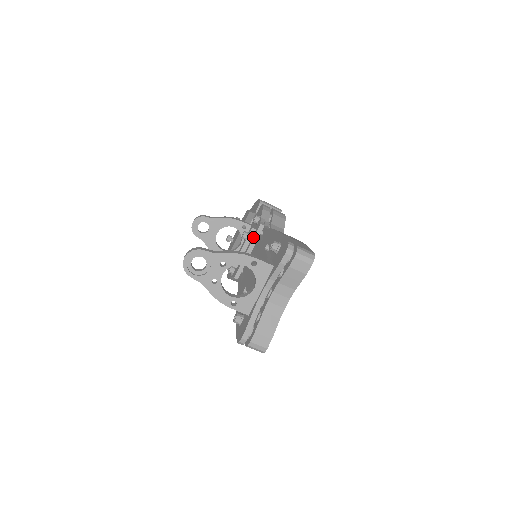
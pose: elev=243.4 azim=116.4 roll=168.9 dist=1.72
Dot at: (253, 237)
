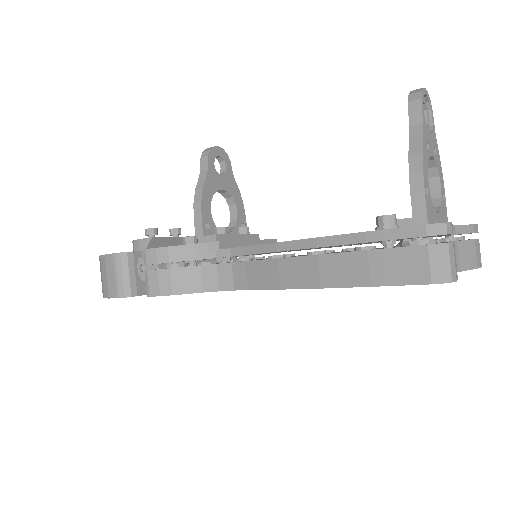
Dot at: occluded
